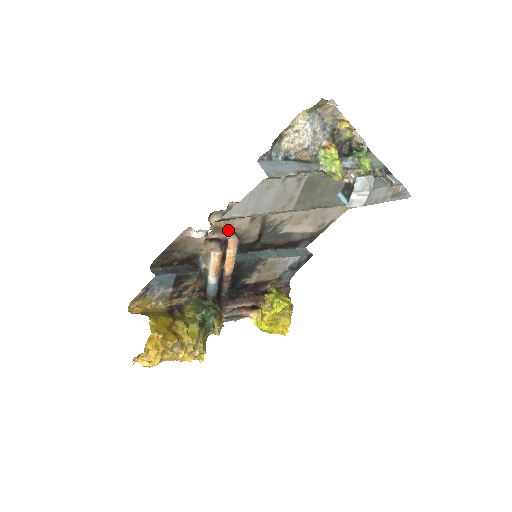
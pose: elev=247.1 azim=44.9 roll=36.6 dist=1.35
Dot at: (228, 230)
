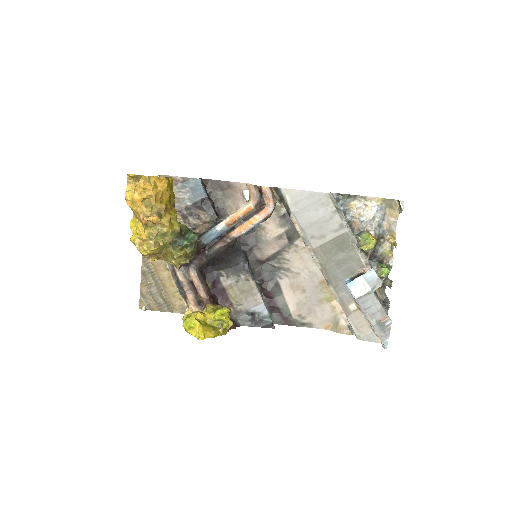
Dot at: (275, 198)
